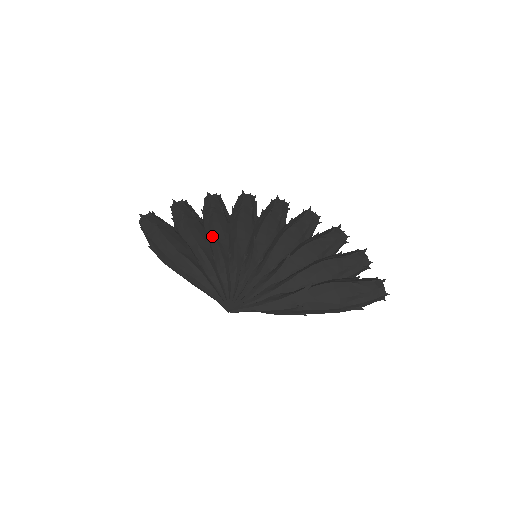
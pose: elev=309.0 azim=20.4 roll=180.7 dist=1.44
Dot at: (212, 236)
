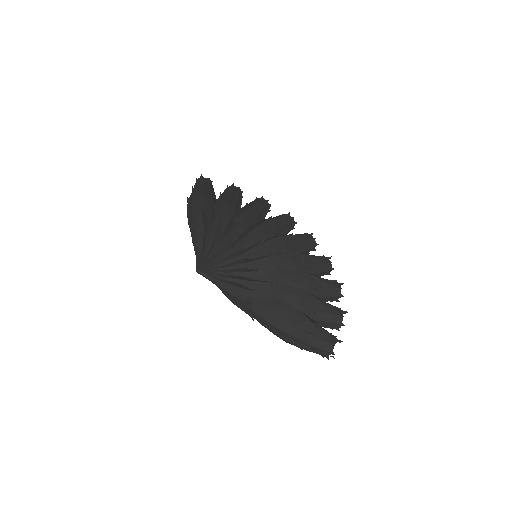
Dot at: occluded
